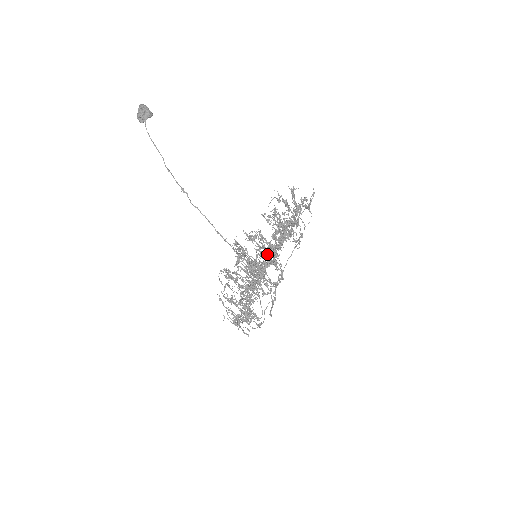
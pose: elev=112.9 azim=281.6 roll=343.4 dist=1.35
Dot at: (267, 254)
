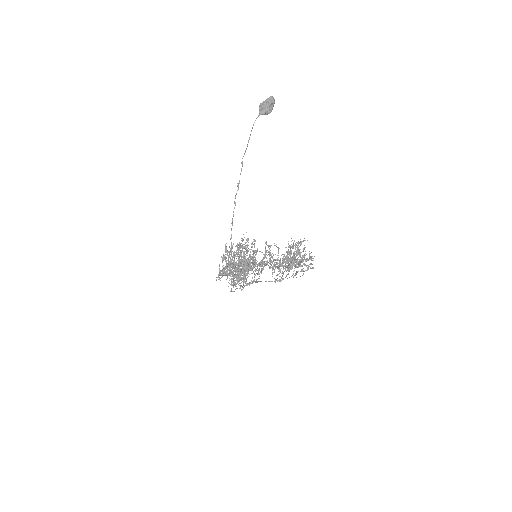
Dot at: (240, 272)
